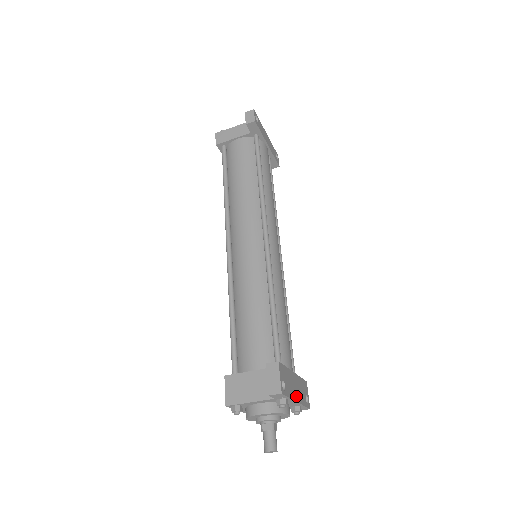
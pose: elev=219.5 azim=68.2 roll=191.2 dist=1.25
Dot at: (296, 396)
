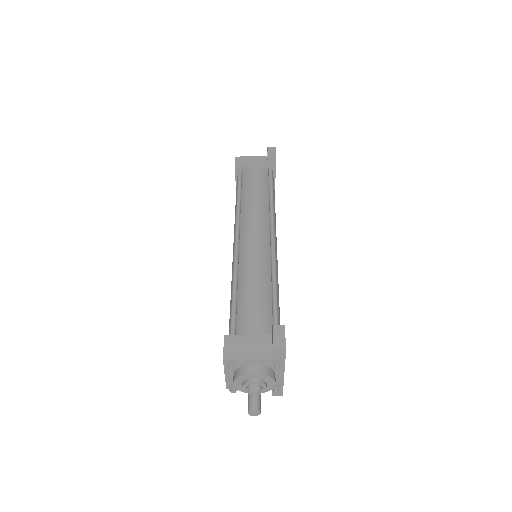
Dot at: occluded
